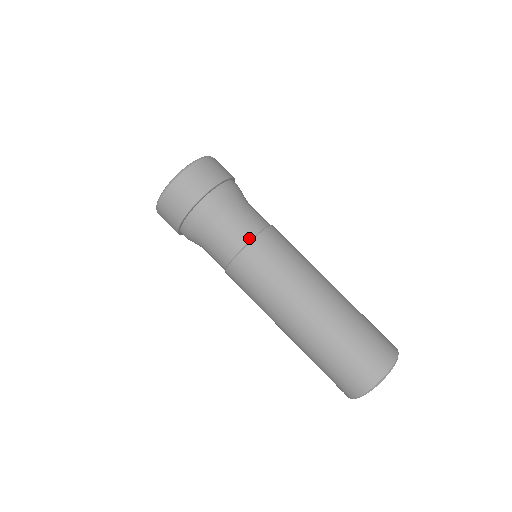
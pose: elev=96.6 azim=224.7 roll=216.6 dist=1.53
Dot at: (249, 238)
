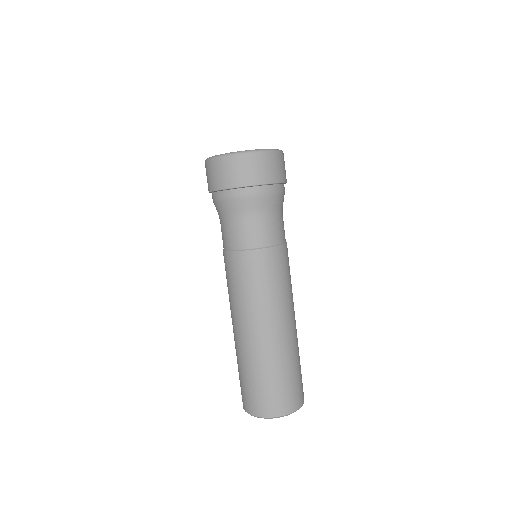
Dot at: (269, 244)
